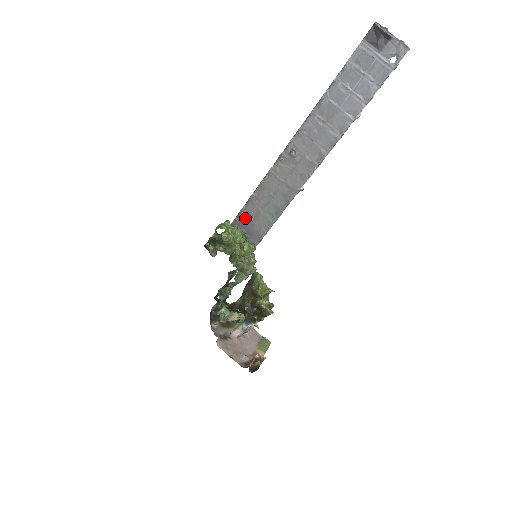
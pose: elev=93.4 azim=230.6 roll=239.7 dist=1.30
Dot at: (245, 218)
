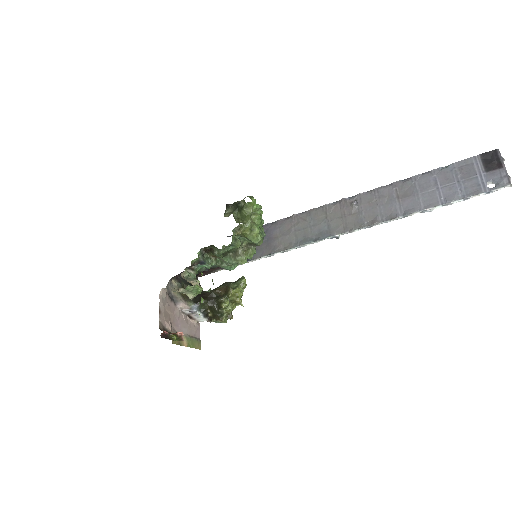
Dot at: (276, 228)
